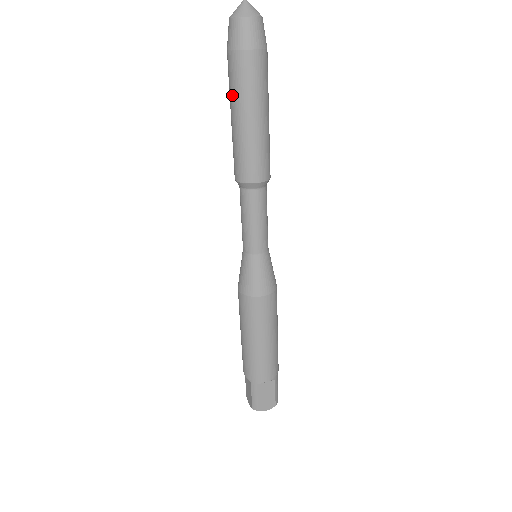
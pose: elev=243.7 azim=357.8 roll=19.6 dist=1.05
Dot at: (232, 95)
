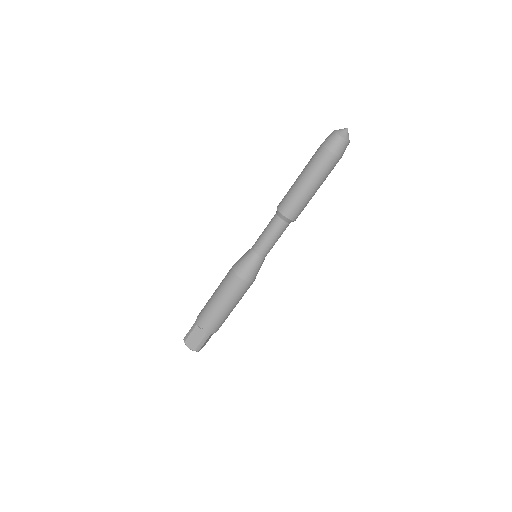
Dot at: (316, 173)
